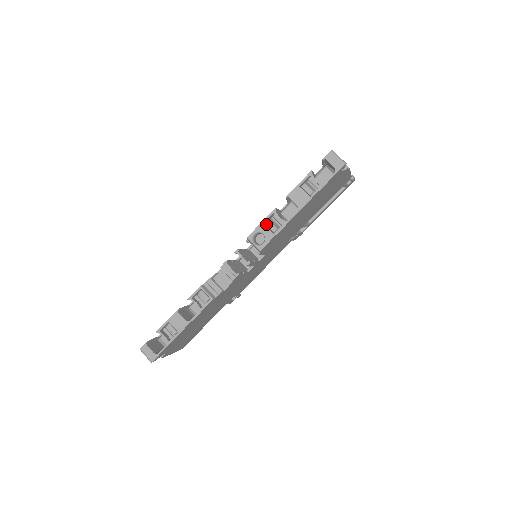
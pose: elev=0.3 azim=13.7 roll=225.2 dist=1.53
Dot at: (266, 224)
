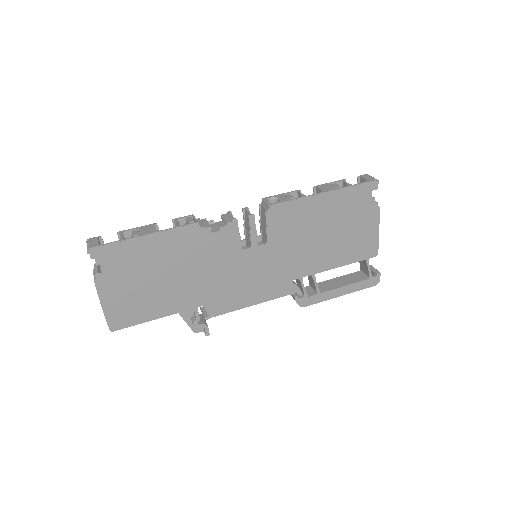
Dot at: (286, 195)
